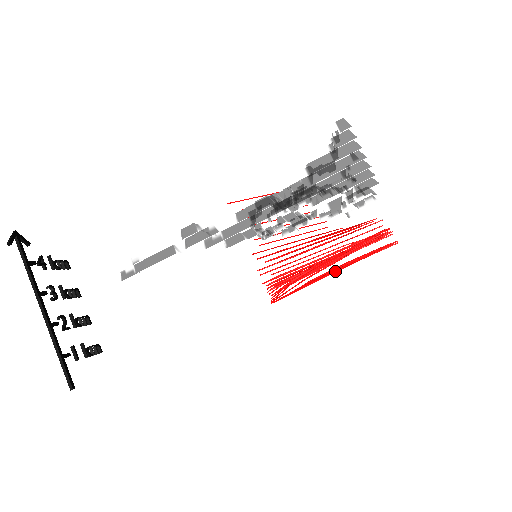
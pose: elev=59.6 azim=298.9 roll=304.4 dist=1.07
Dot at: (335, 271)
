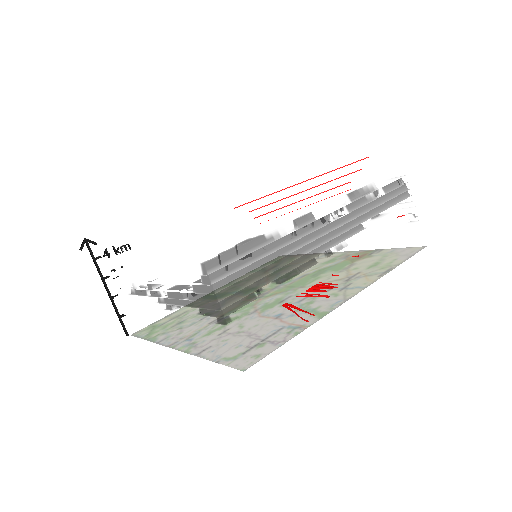
Dot at: (285, 307)
